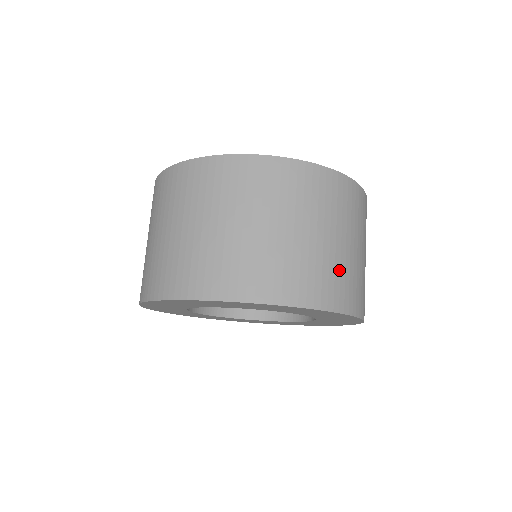
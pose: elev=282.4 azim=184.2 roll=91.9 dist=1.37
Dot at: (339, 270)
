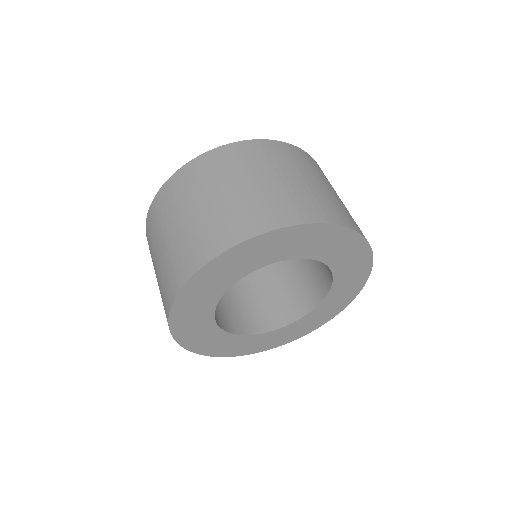
Dot at: occluded
